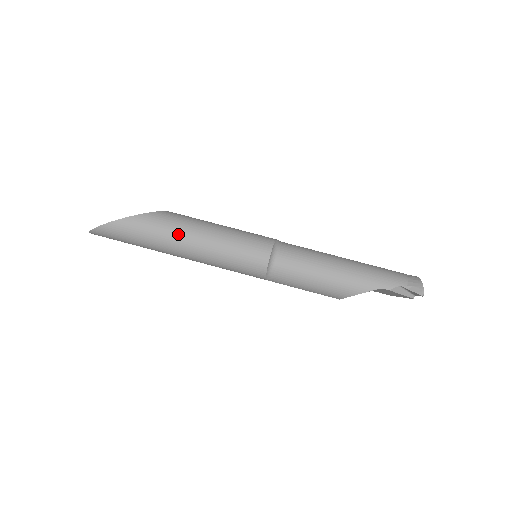
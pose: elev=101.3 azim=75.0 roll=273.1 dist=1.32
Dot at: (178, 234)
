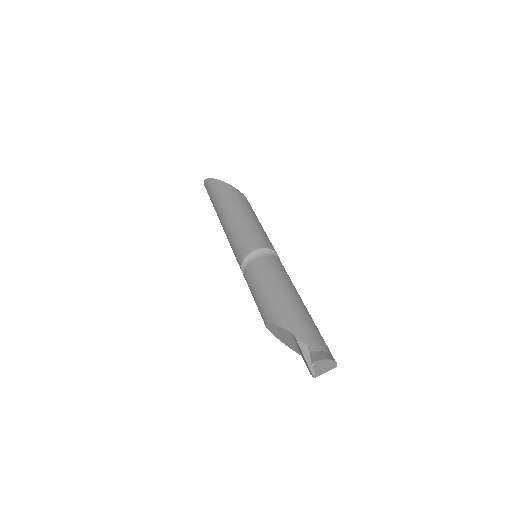
Dot at: (230, 204)
